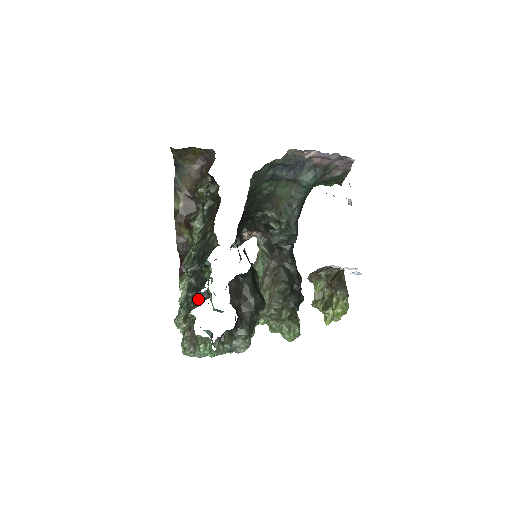
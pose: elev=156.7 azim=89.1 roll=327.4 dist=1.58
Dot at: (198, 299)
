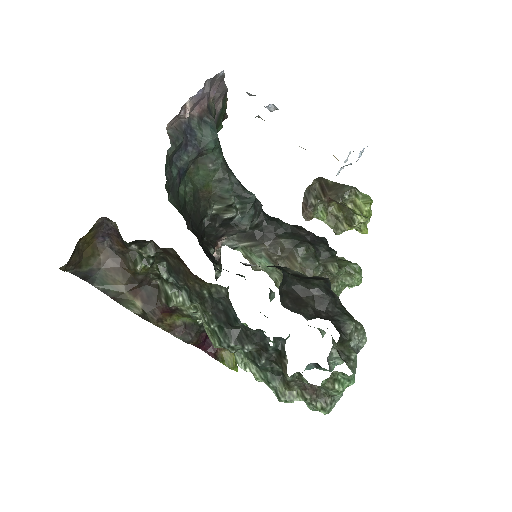
Dot at: (276, 355)
